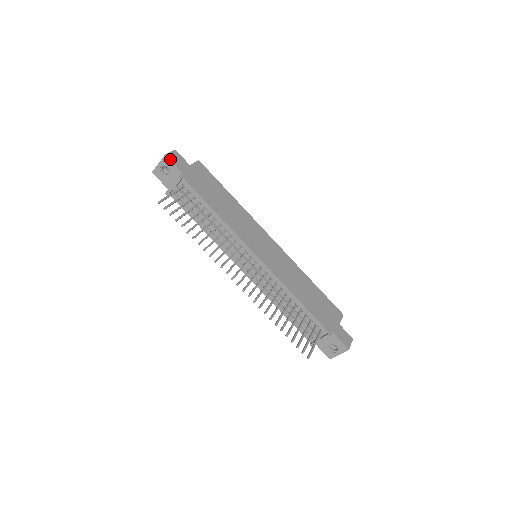
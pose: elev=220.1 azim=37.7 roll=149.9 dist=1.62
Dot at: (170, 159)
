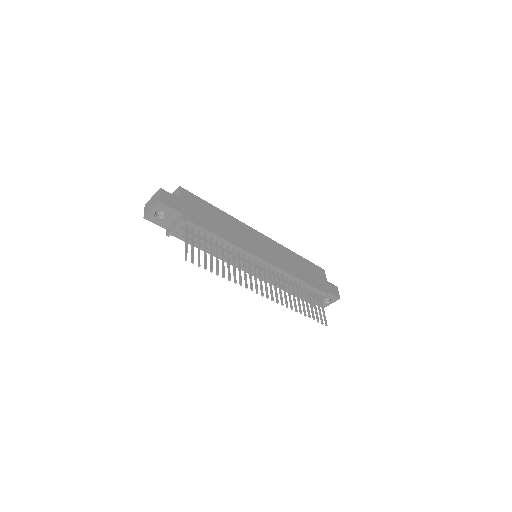
Dot at: (166, 204)
